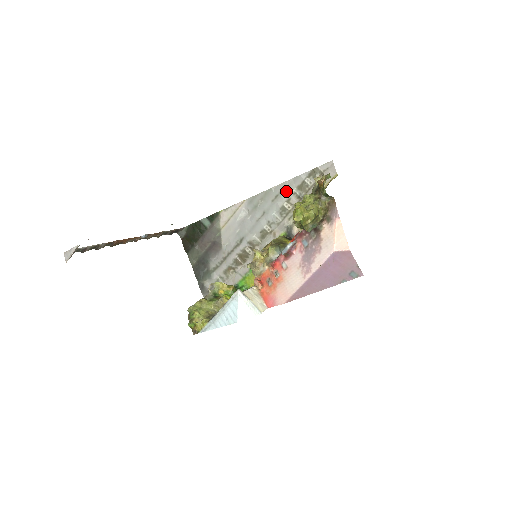
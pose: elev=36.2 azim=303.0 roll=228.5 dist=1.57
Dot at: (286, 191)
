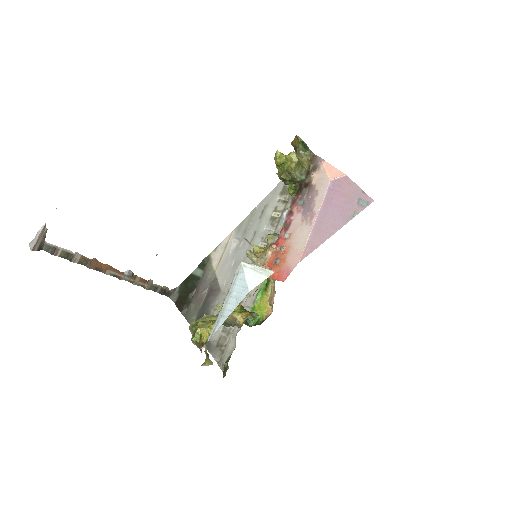
Dot at: (270, 203)
